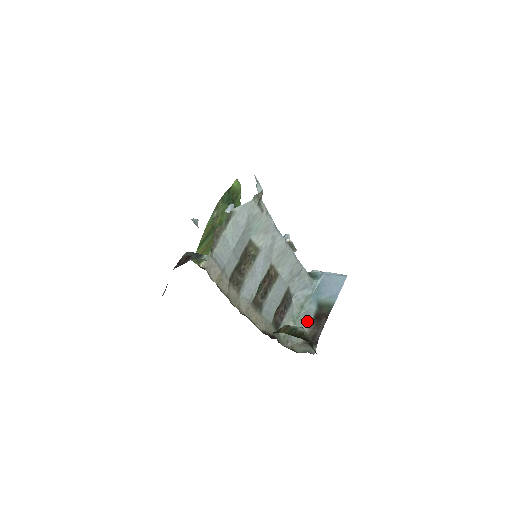
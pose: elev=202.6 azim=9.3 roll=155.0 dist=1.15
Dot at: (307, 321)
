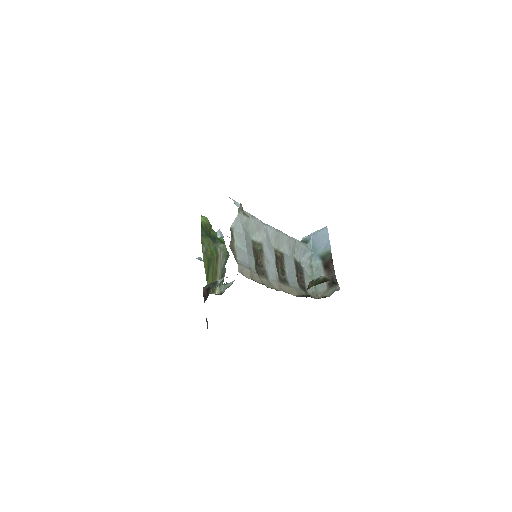
Dot at: (321, 273)
